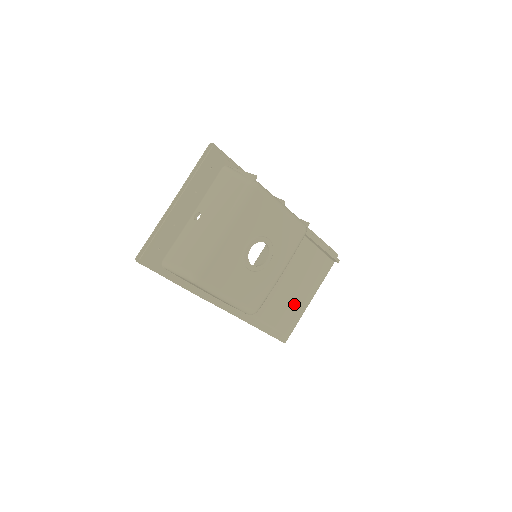
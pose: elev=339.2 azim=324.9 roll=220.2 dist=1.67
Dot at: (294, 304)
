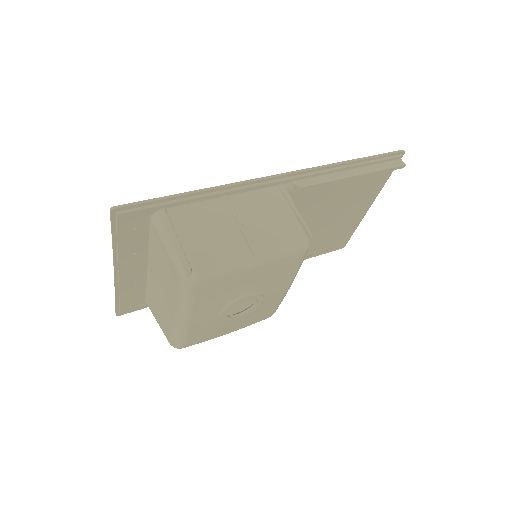
Dot at: (343, 225)
